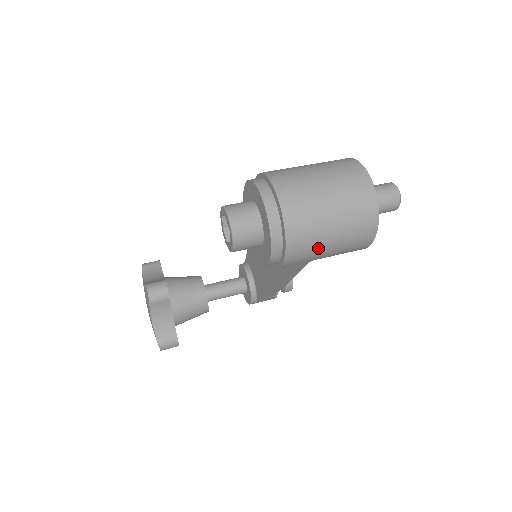
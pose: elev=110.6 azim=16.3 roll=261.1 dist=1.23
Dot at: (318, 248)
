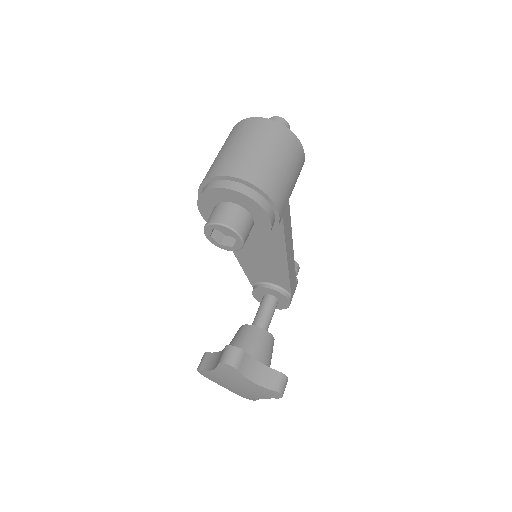
Dot at: (283, 180)
